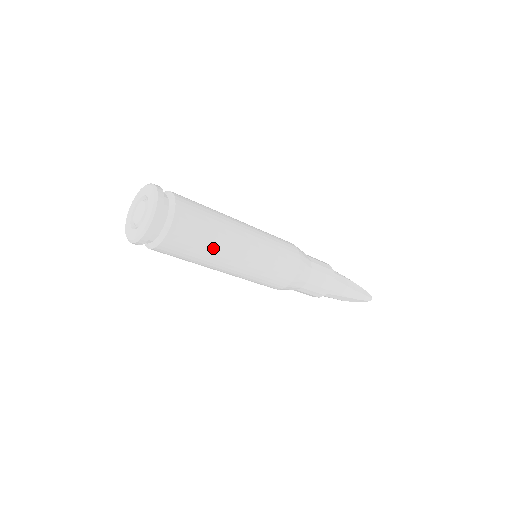
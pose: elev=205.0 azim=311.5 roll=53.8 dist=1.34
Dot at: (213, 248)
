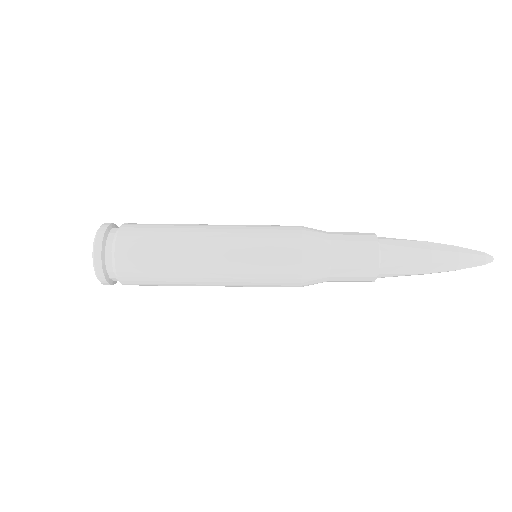
Dot at: (173, 277)
